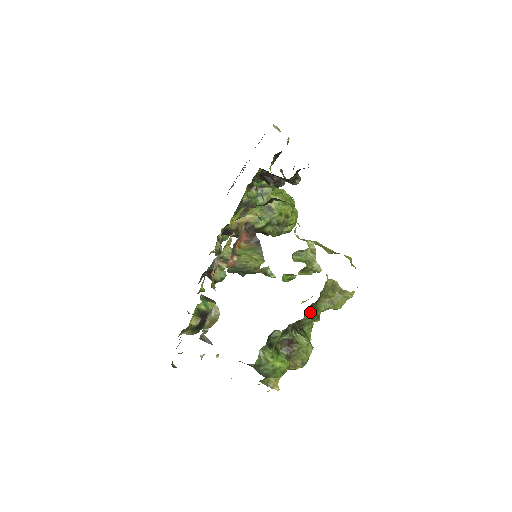
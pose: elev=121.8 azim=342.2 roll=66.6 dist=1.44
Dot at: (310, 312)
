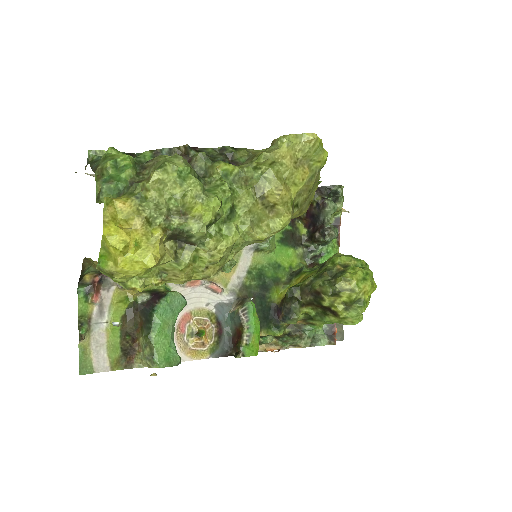
Dot at: (213, 159)
